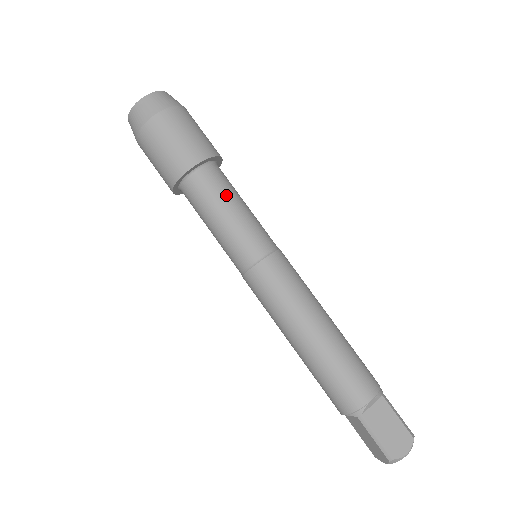
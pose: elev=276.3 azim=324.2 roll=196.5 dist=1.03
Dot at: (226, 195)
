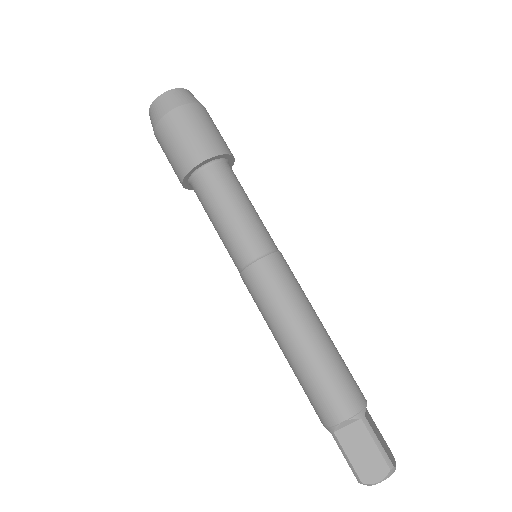
Dot at: (222, 197)
